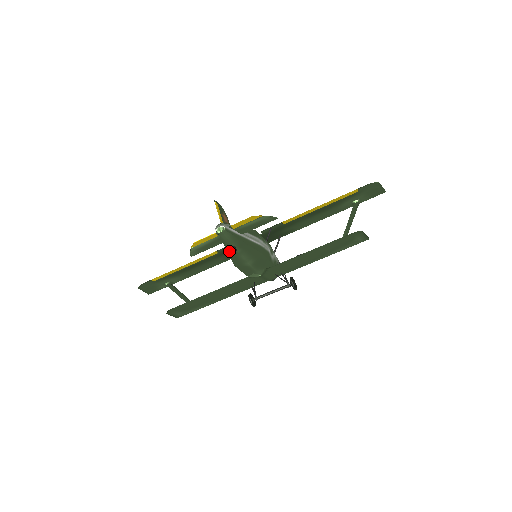
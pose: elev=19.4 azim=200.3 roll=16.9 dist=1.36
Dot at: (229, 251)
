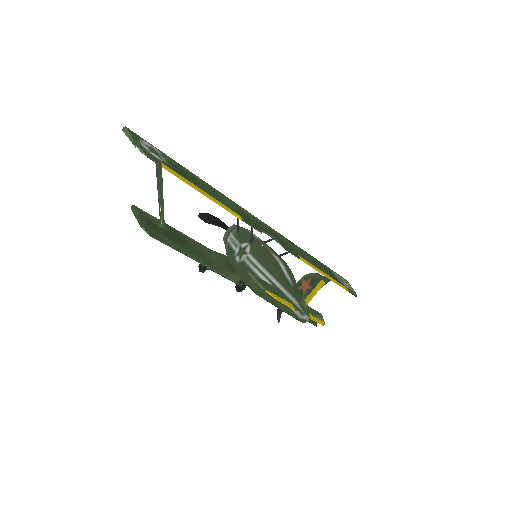
Dot at: (272, 300)
